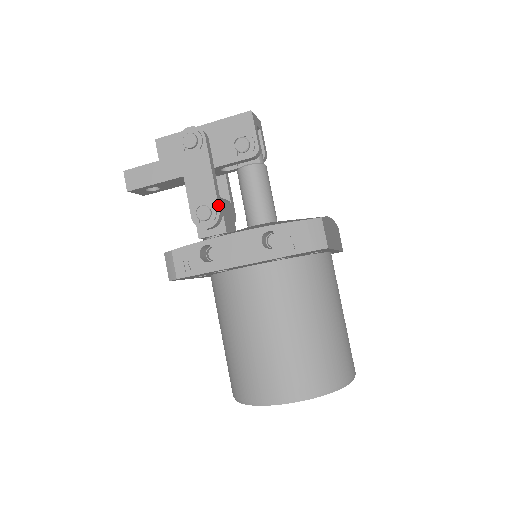
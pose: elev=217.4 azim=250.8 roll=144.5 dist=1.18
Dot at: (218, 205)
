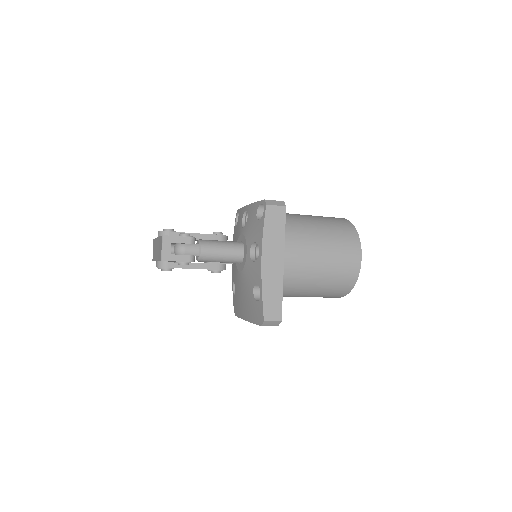
Dot at: (215, 270)
